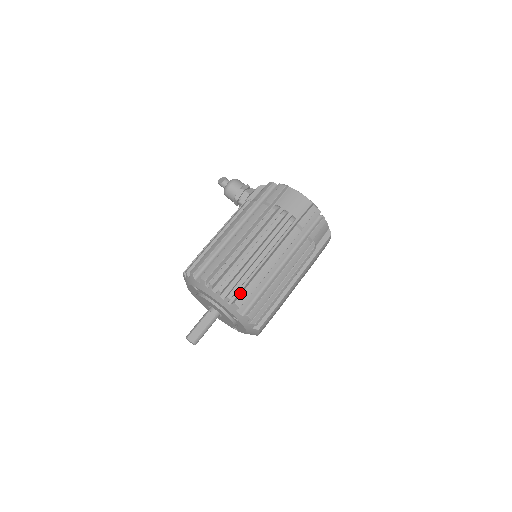
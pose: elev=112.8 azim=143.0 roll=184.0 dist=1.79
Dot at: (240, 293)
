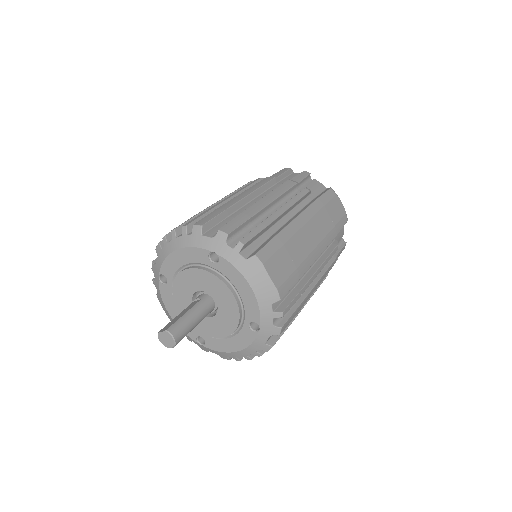
Dot at: occluded
